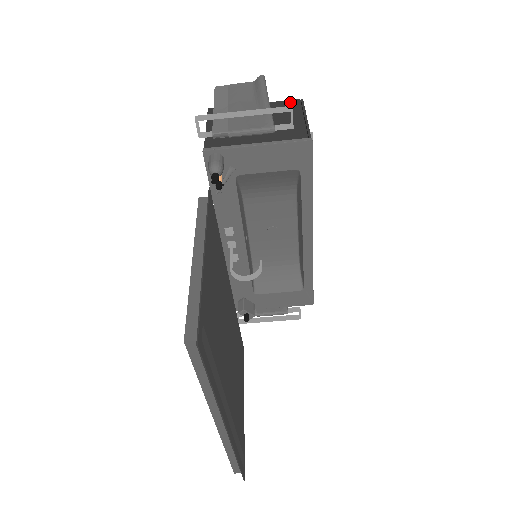
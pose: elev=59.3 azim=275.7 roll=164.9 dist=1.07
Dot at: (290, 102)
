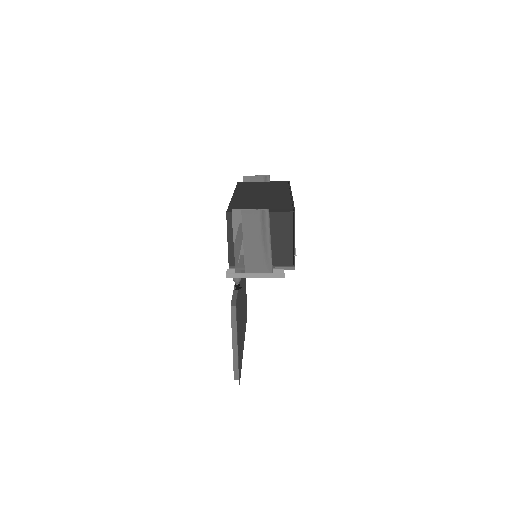
Dot at: (286, 215)
